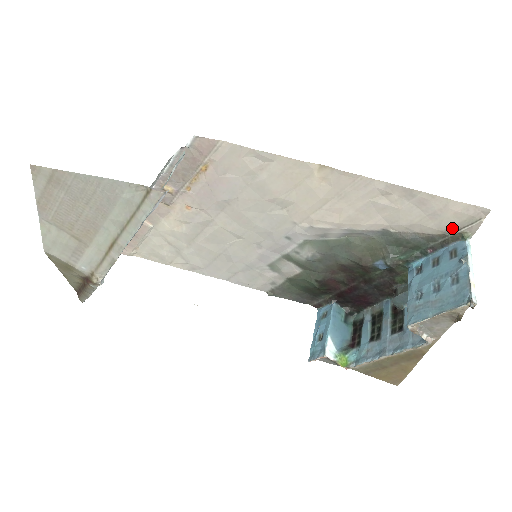
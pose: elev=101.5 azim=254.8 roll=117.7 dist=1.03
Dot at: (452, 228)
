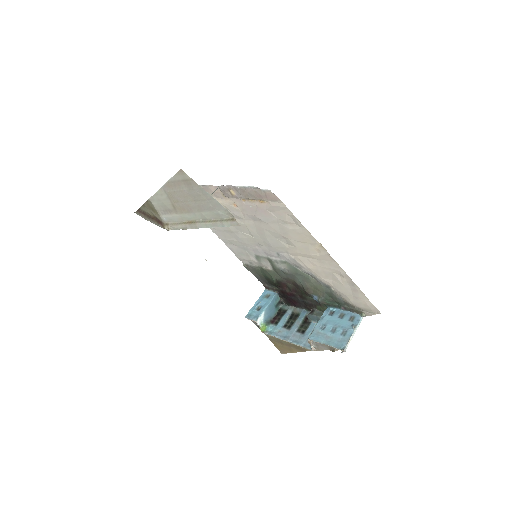
Dot at: (360, 308)
